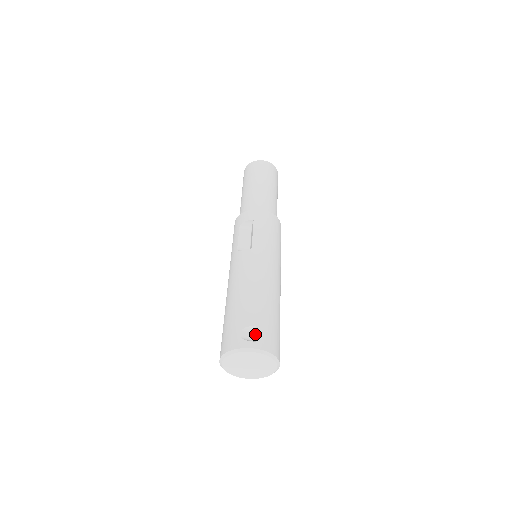
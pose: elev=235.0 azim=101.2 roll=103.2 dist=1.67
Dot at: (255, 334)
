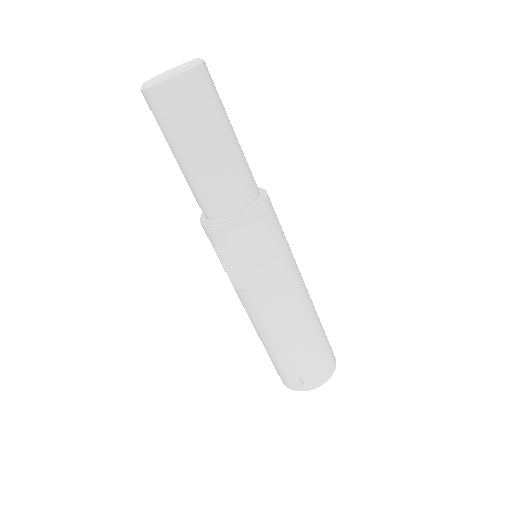
Dot at: occluded
